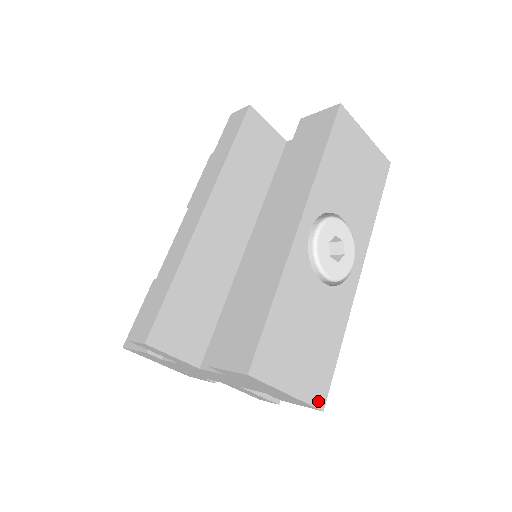
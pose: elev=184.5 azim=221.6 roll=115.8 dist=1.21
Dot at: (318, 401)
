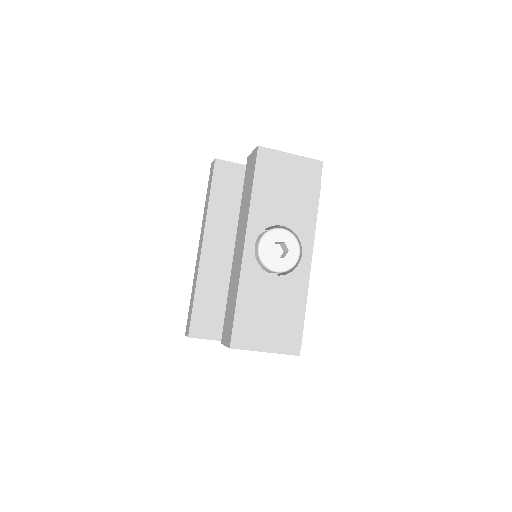
Dot at: (293, 351)
